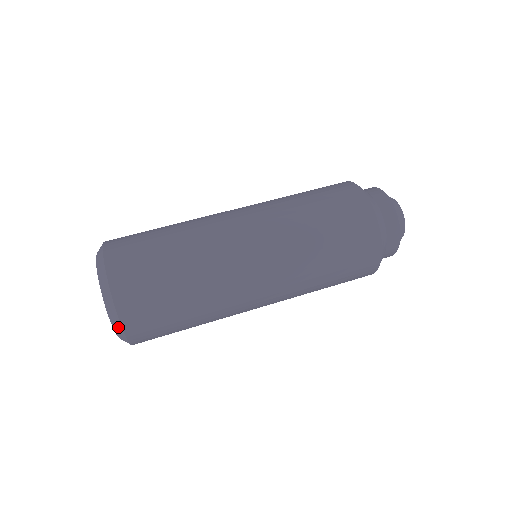
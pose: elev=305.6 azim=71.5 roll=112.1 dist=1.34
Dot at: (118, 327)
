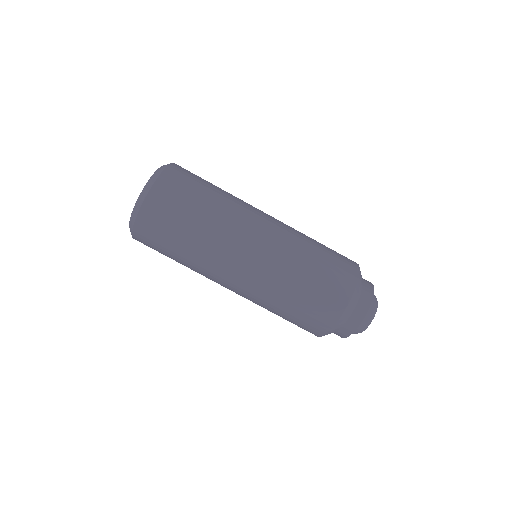
Dot at: occluded
